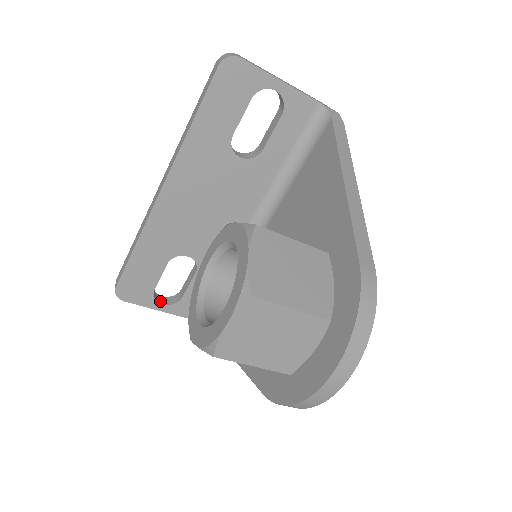
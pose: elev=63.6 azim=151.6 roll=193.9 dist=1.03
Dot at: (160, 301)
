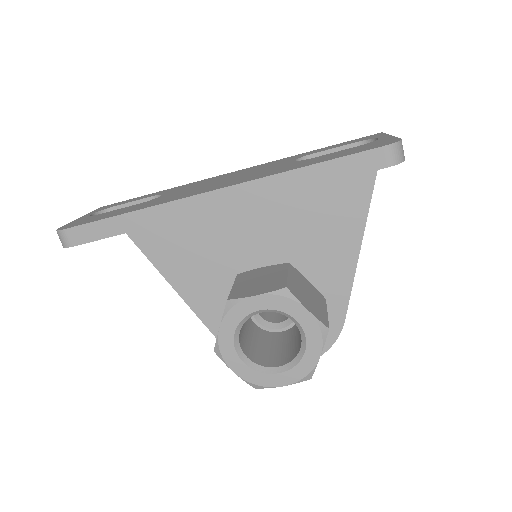
Dot at: occluded
